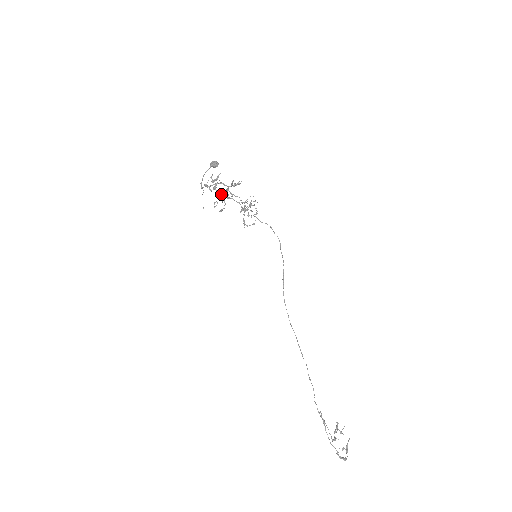
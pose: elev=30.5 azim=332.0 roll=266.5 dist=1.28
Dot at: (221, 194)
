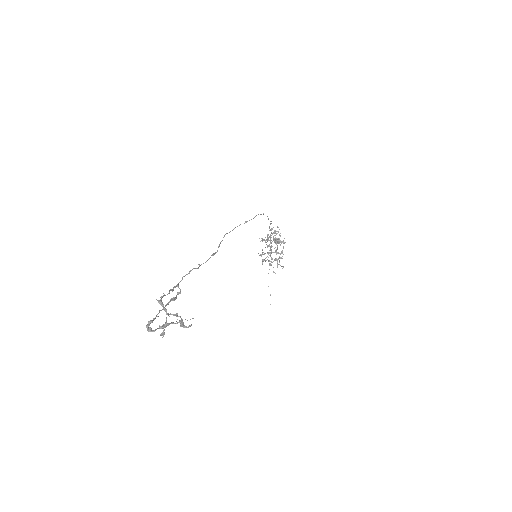
Dot at: (270, 252)
